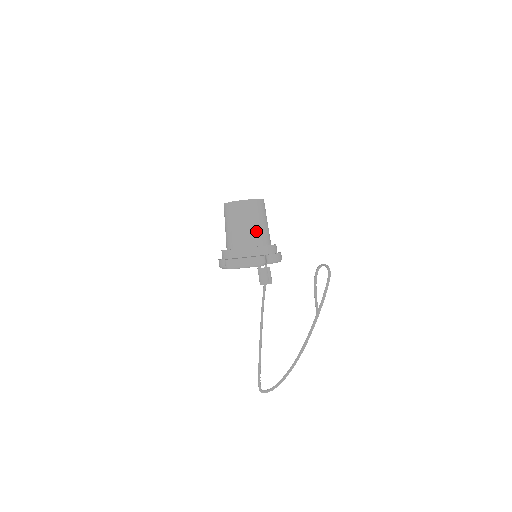
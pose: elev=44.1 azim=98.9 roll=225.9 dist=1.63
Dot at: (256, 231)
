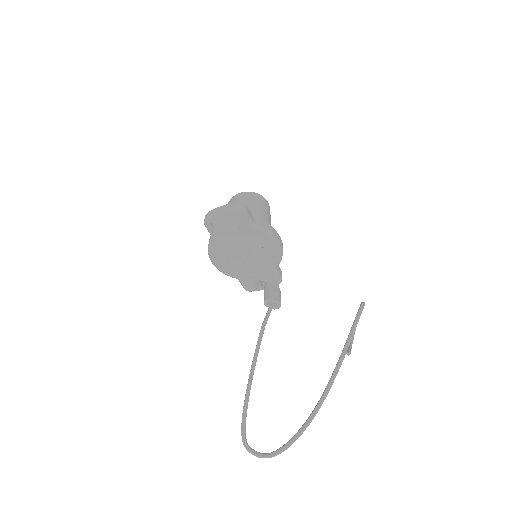
Dot at: occluded
